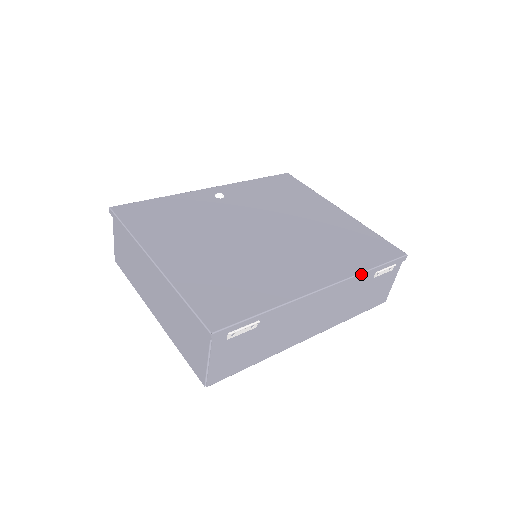
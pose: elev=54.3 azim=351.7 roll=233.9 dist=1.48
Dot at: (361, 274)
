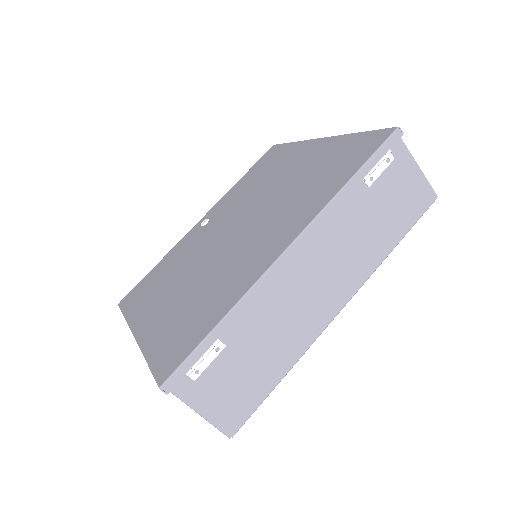
Dot at: (335, 199)
